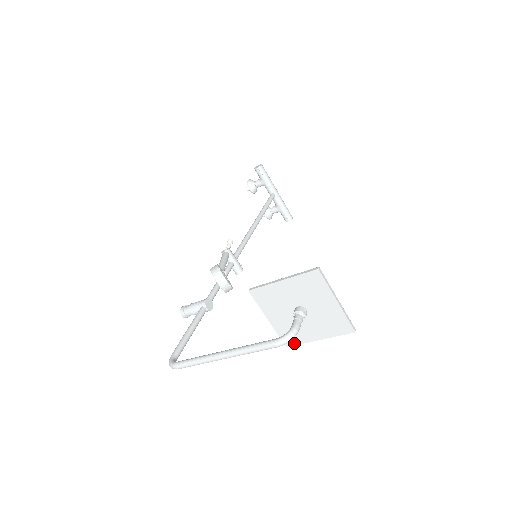
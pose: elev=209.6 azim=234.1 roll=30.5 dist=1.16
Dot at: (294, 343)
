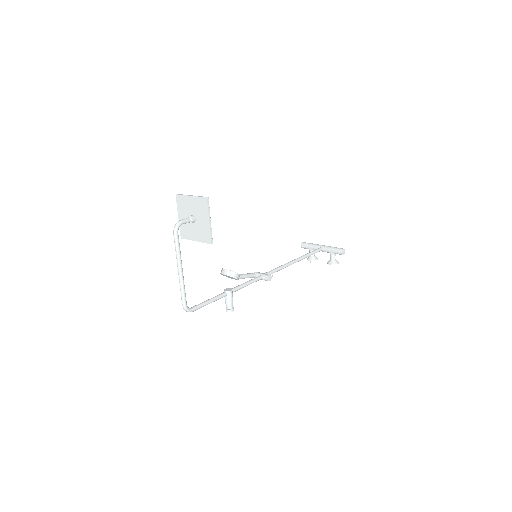
Dot at: (209, 238)
